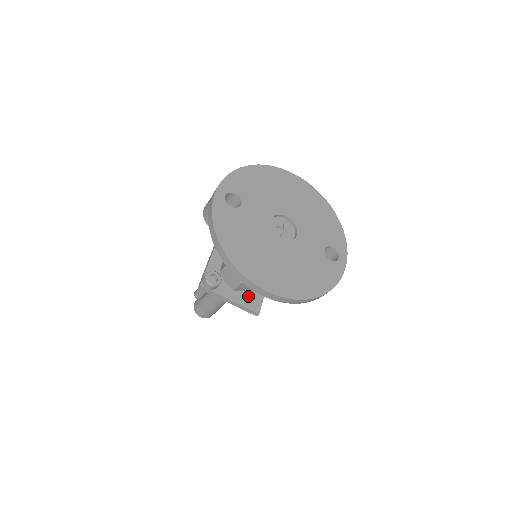
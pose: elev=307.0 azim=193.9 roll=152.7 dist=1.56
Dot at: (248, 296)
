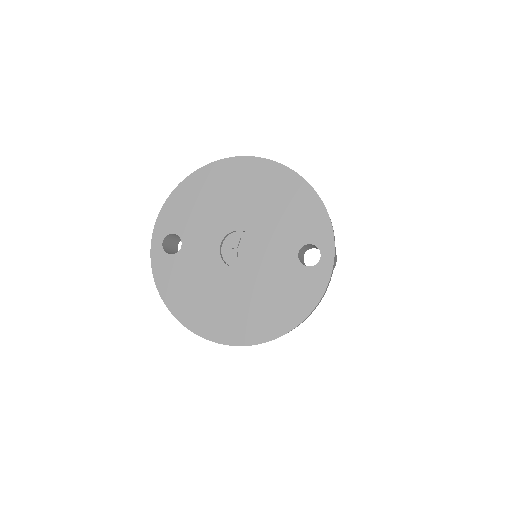
Dot at: occluded
